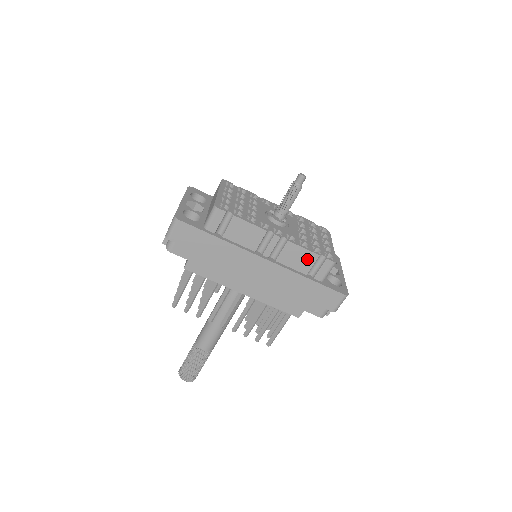
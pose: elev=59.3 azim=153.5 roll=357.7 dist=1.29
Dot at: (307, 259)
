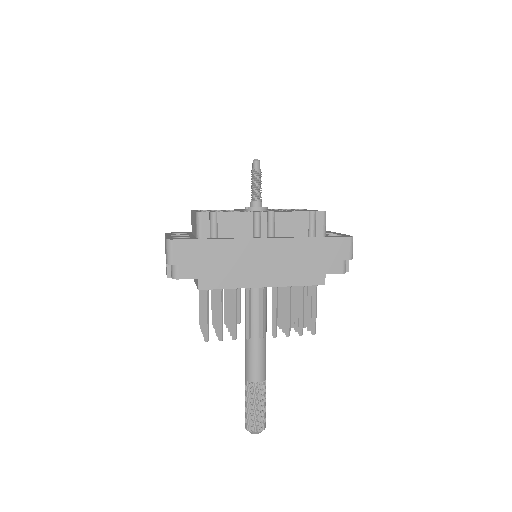
Dot at: (300, 221)
